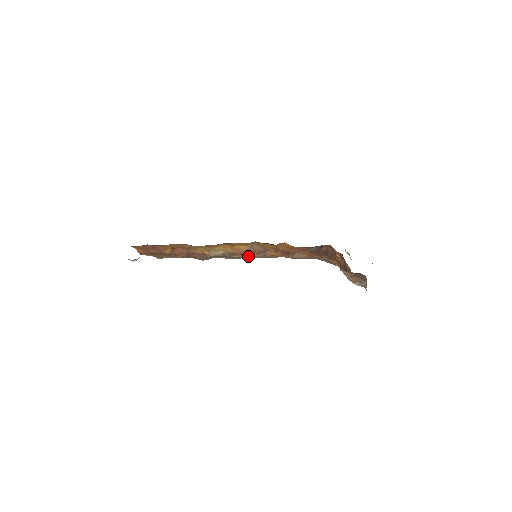
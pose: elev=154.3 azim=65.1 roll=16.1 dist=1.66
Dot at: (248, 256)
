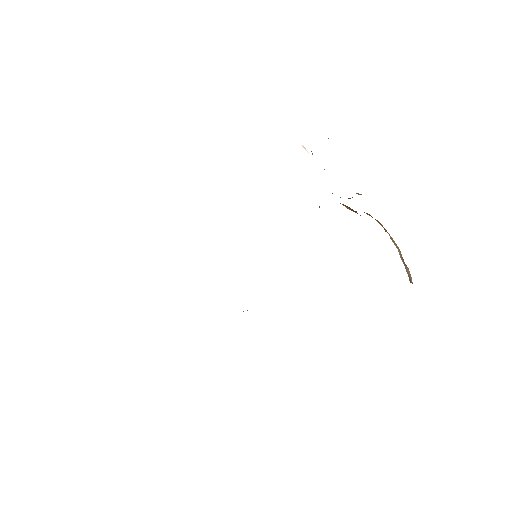
Dot at: occluded
